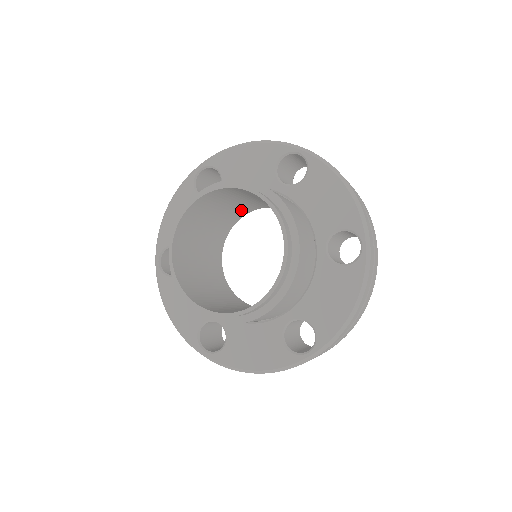
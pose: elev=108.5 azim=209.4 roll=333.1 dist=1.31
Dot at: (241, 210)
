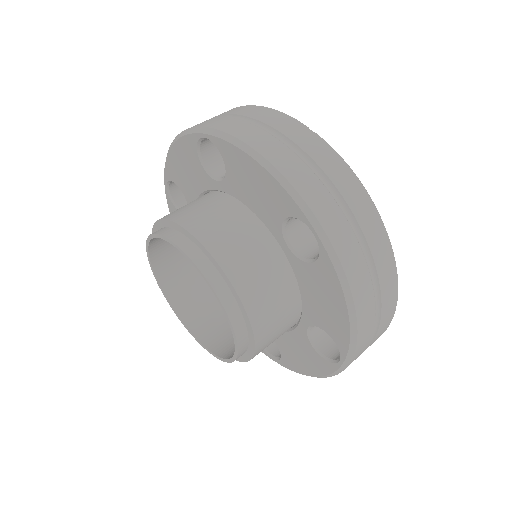
Dot at: occluded
